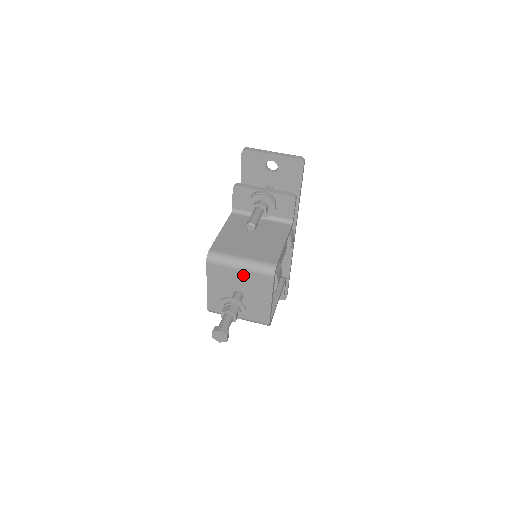
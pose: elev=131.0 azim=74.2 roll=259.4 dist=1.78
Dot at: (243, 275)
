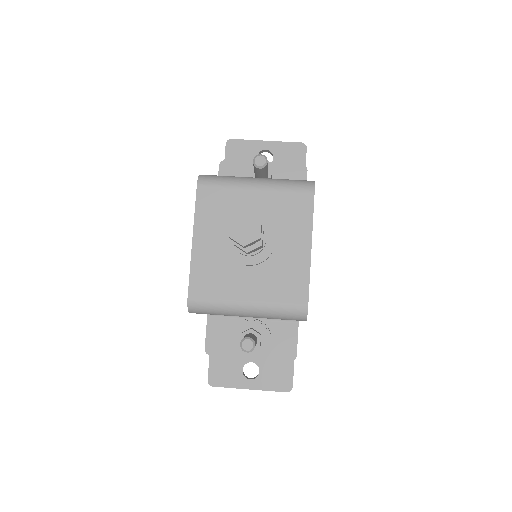
Dot at: (261, 199)
